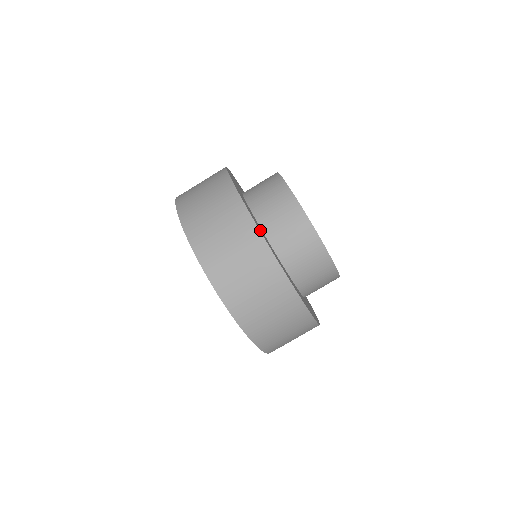
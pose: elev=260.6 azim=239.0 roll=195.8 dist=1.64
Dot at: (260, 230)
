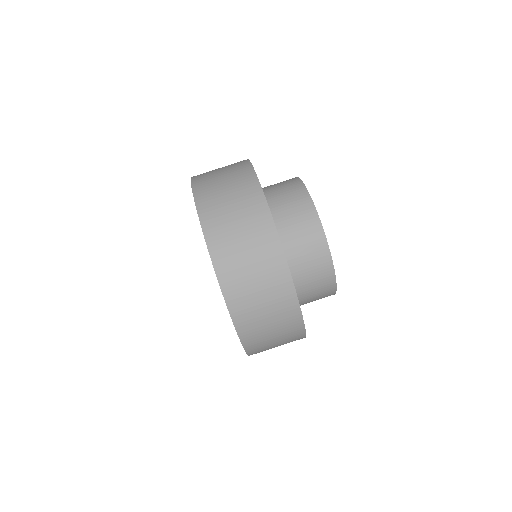
Dot at: occluded
